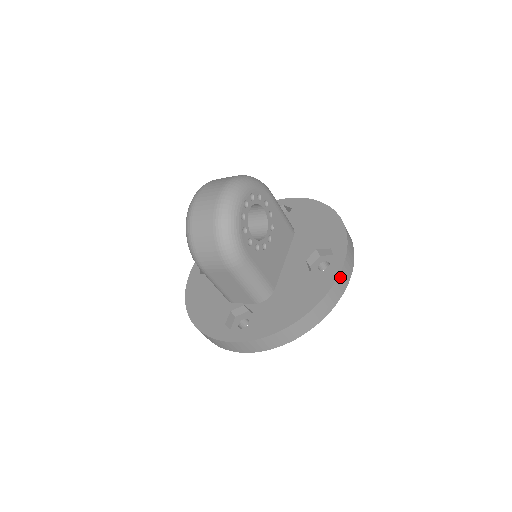
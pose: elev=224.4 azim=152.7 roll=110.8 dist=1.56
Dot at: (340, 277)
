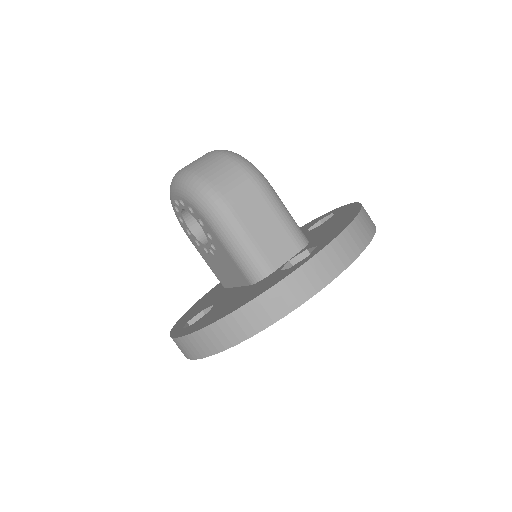
Dot at: occluded
